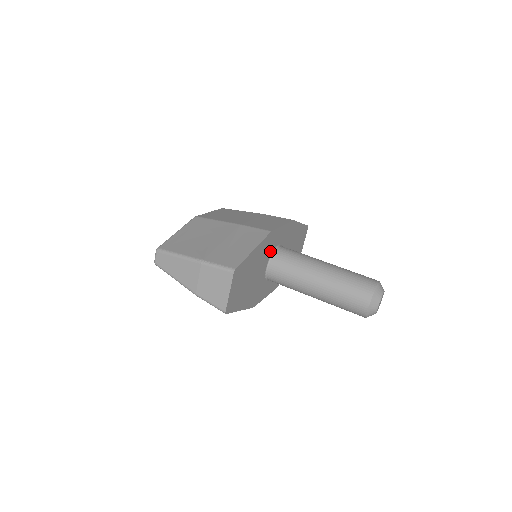
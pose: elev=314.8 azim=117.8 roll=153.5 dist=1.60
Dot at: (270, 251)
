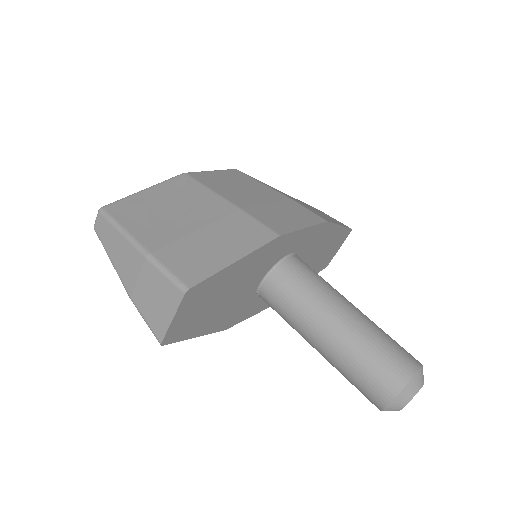
Dot at: (272, 261)
